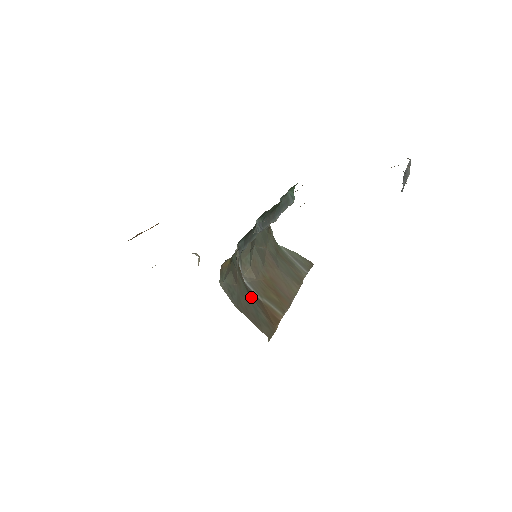
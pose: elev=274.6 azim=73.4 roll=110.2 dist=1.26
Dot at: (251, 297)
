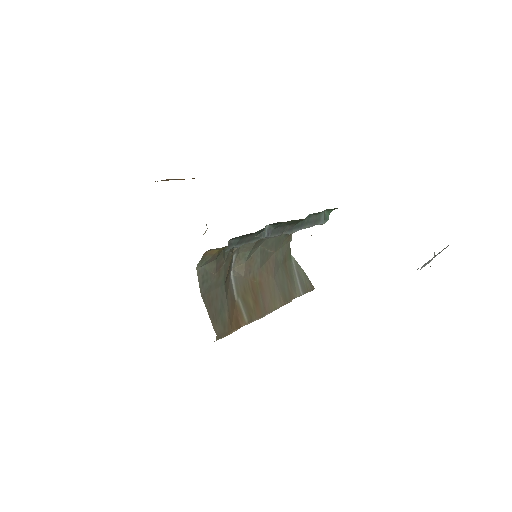
Dot at: (225, 292)
